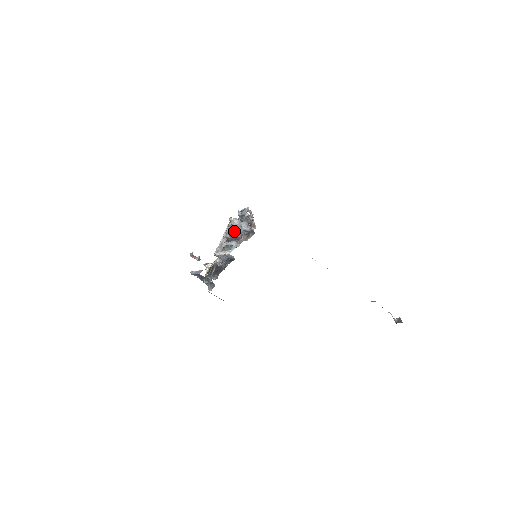
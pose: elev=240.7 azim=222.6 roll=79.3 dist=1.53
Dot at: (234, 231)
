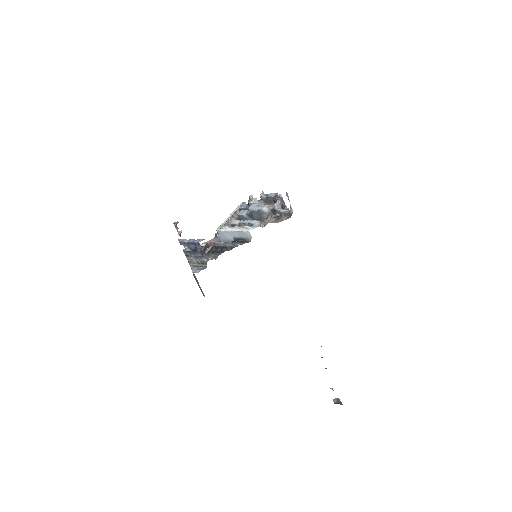
Dot at: (262, 207)
